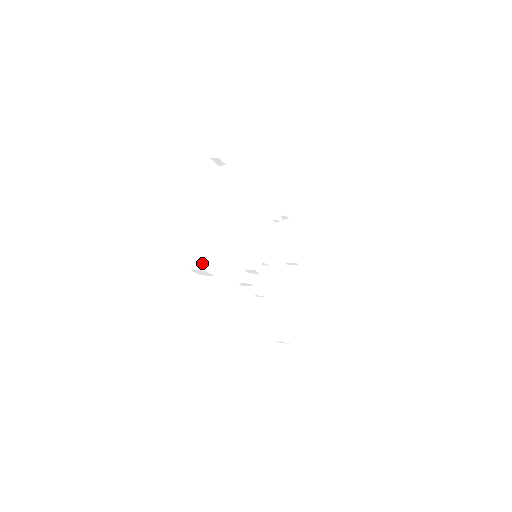
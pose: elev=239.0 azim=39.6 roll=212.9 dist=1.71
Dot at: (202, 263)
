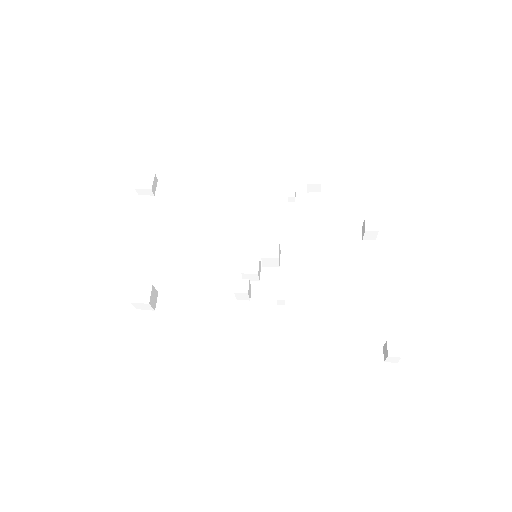
Dot at: (133, 296)
